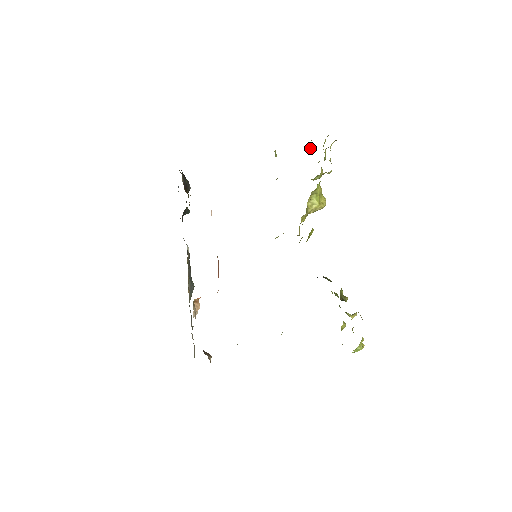
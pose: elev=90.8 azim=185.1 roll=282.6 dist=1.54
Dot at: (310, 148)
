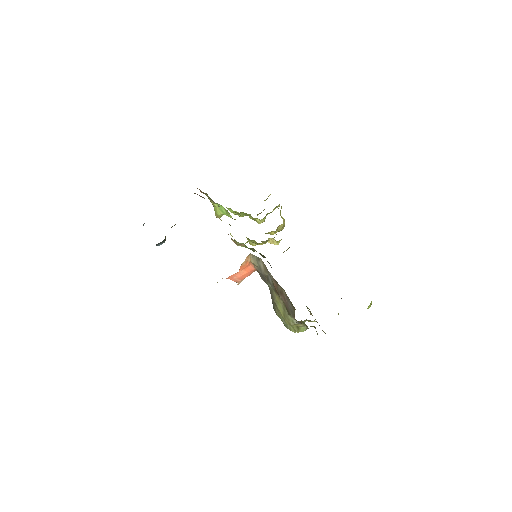
Dot at: occluded
